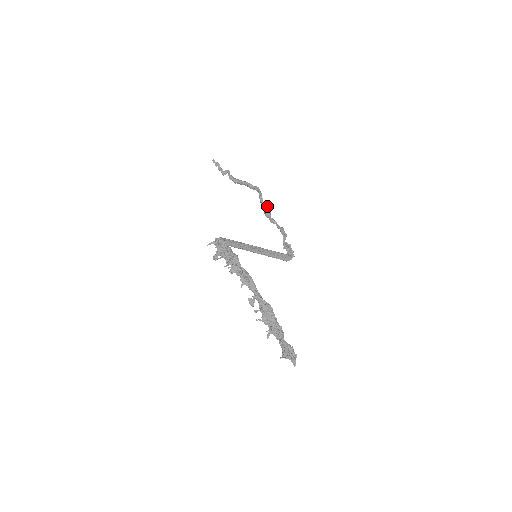
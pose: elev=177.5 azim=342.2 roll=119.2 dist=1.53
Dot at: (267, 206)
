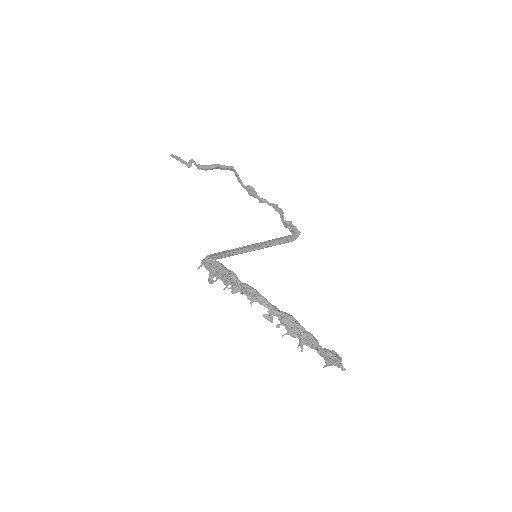
Dot at: (249, 186)
